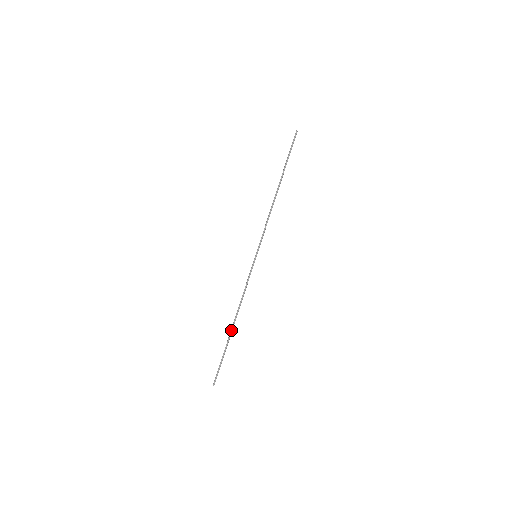
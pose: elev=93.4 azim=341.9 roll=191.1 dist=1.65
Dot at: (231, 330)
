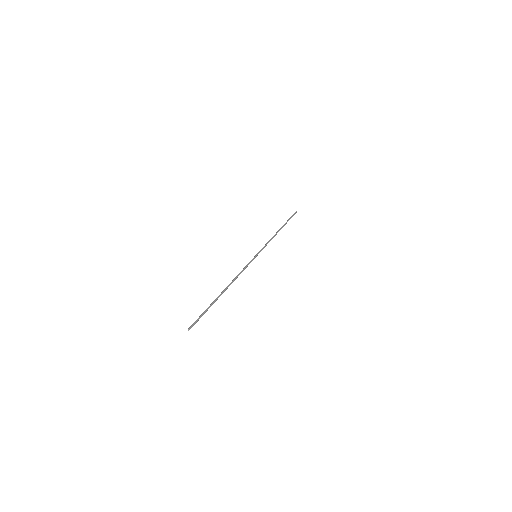
Dot at: (222, 292)
